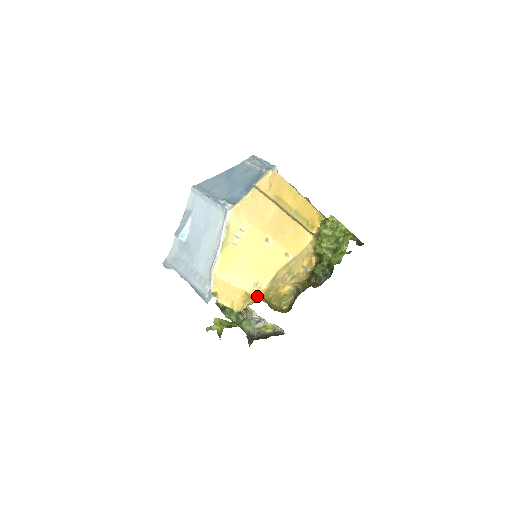
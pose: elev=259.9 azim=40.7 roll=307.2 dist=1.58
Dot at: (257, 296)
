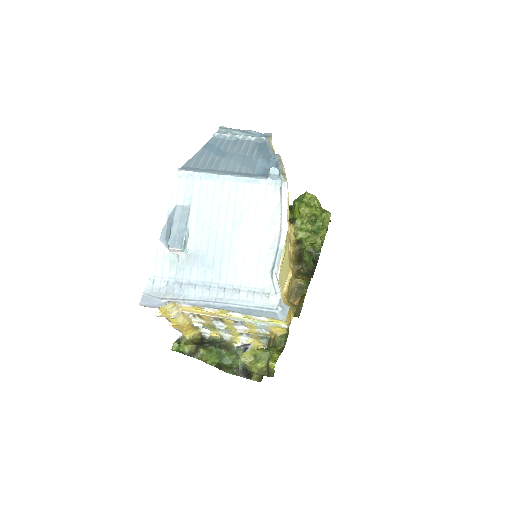
Dot at: occluded
